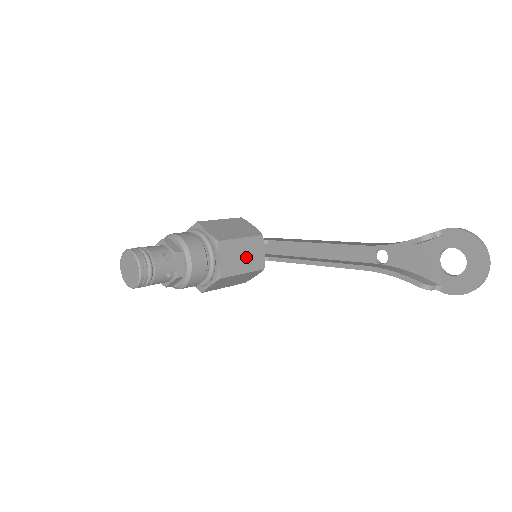
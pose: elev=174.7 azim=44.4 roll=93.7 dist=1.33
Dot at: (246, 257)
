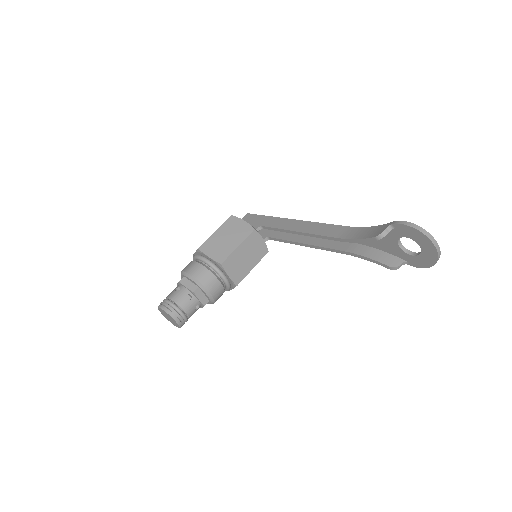
Dot at: (249, 256)
